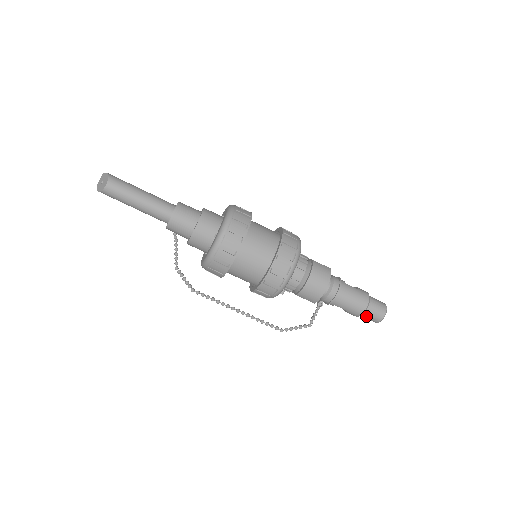
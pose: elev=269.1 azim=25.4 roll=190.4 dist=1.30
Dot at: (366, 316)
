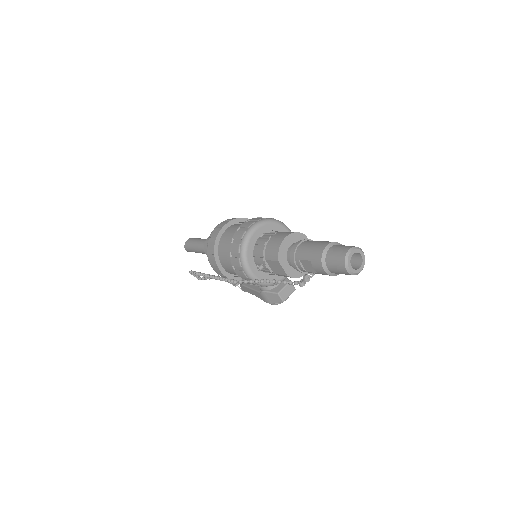
Dot at: (330, 259)
